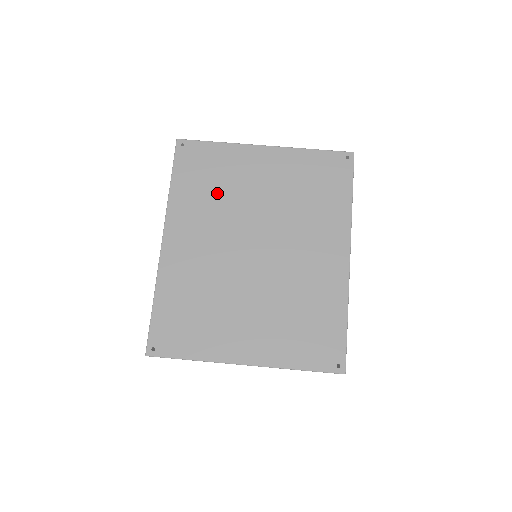
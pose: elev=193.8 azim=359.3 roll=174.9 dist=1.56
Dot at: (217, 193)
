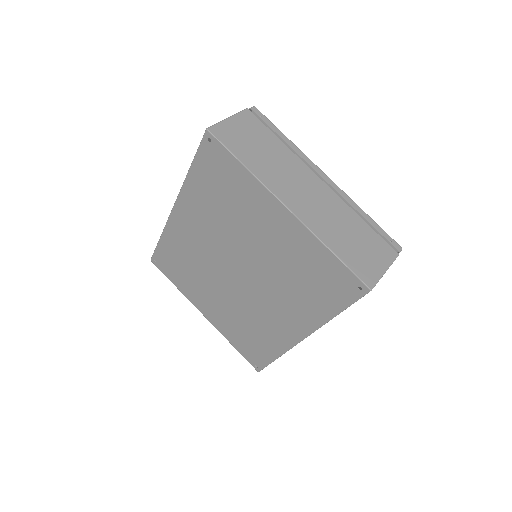
Dot at: (224, 210)
